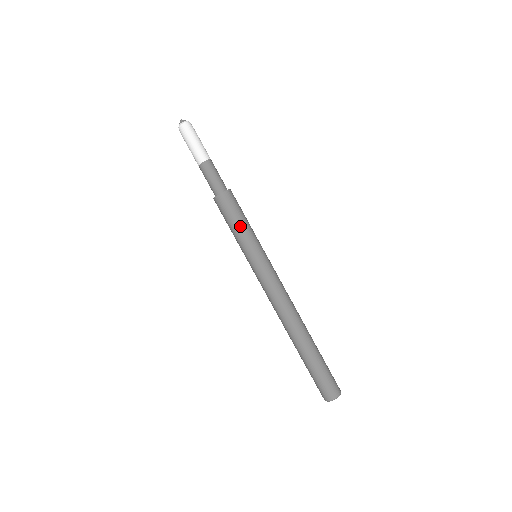
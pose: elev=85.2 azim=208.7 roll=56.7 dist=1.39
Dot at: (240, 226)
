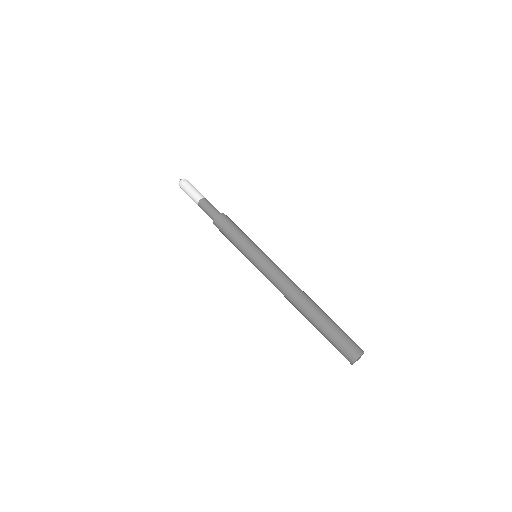
Dot at: (238, 233)
